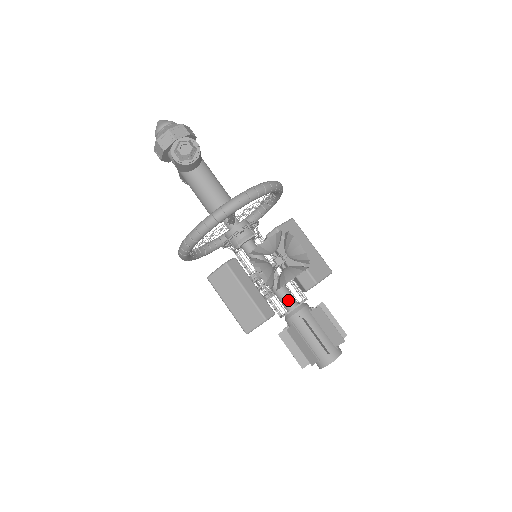
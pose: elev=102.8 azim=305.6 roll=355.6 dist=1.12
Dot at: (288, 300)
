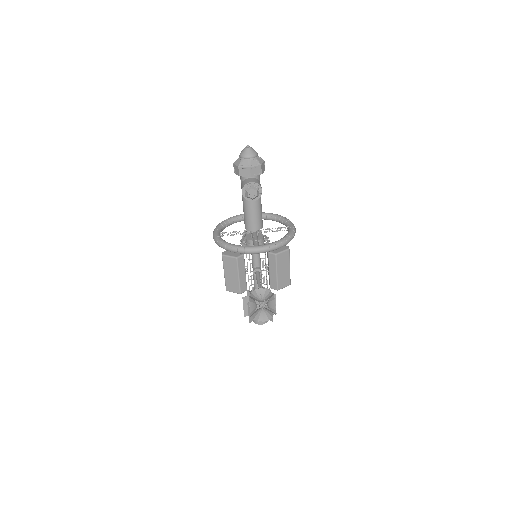
Dot at: occluded
